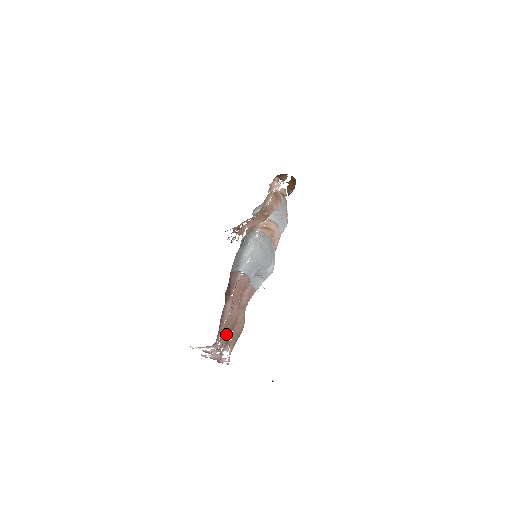
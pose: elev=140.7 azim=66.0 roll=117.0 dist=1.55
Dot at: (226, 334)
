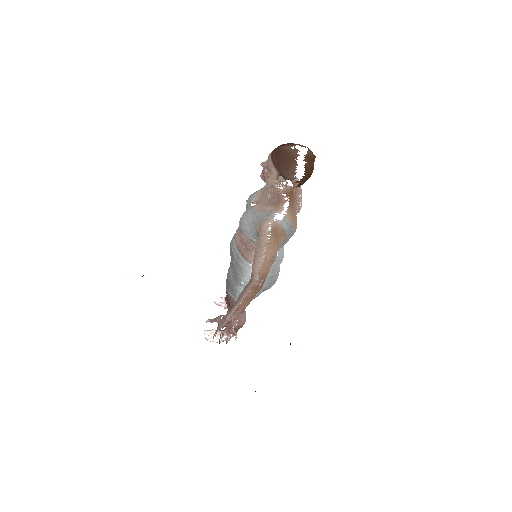
Dot at: occluded
